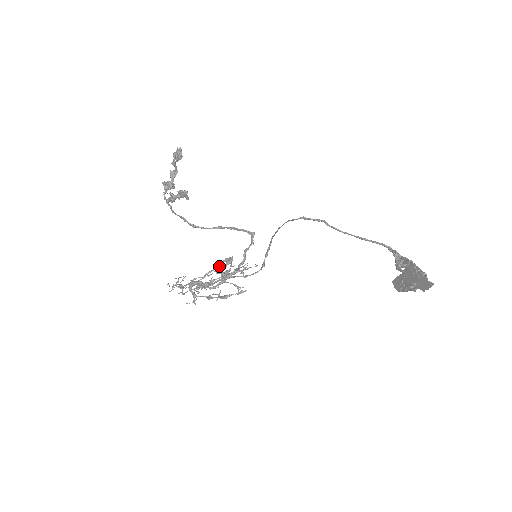
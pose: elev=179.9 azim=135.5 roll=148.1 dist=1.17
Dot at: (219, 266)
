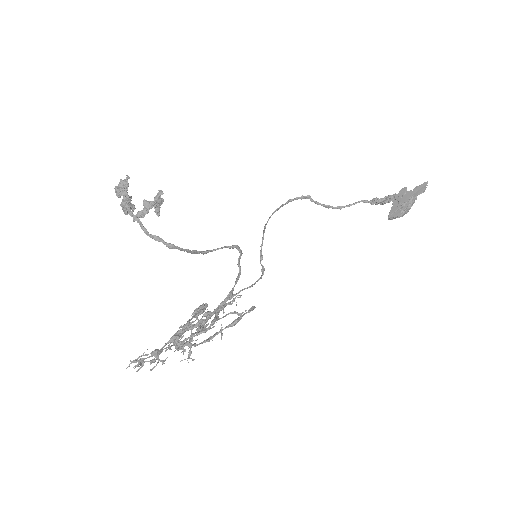
Dot at: (197, 312)
